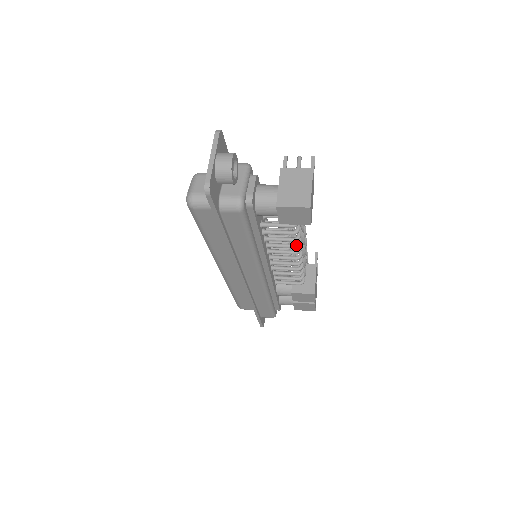
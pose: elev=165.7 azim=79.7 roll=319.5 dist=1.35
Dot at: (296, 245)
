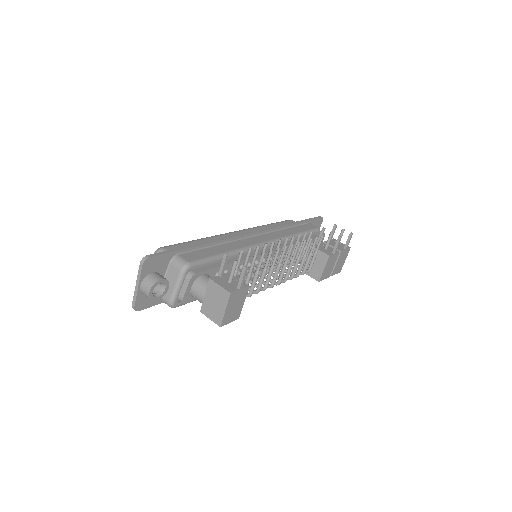
Dot at: (261, 290)
